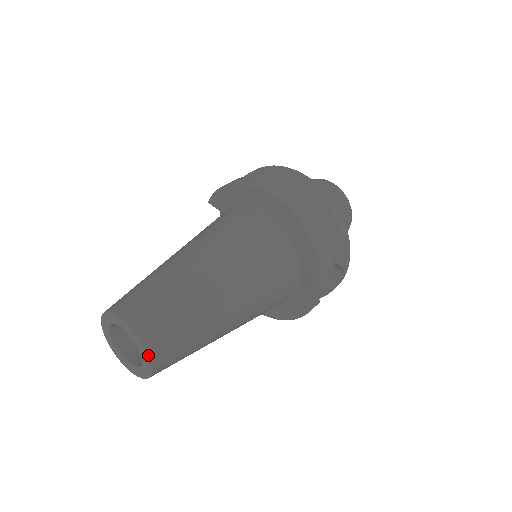
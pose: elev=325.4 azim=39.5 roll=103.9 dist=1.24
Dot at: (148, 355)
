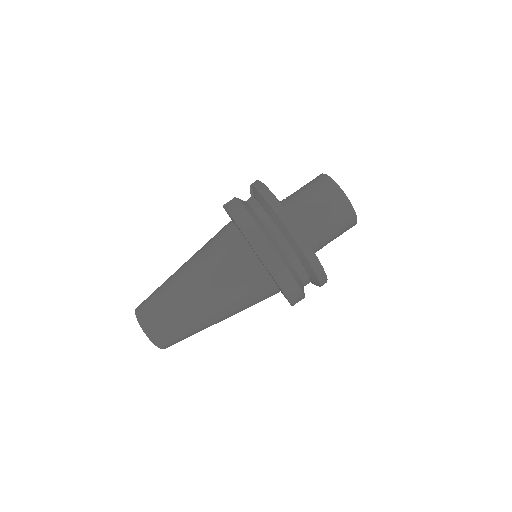
Dot at: occluded
